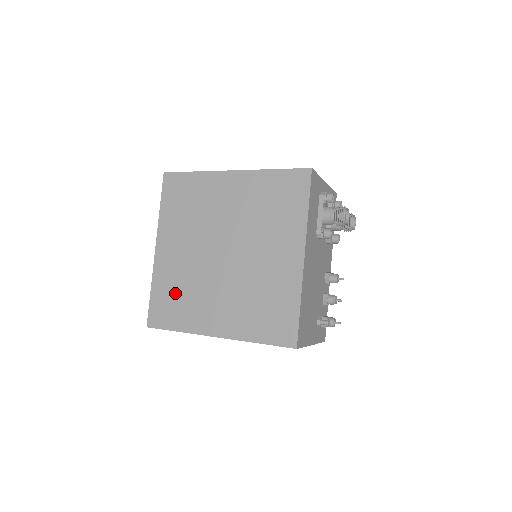
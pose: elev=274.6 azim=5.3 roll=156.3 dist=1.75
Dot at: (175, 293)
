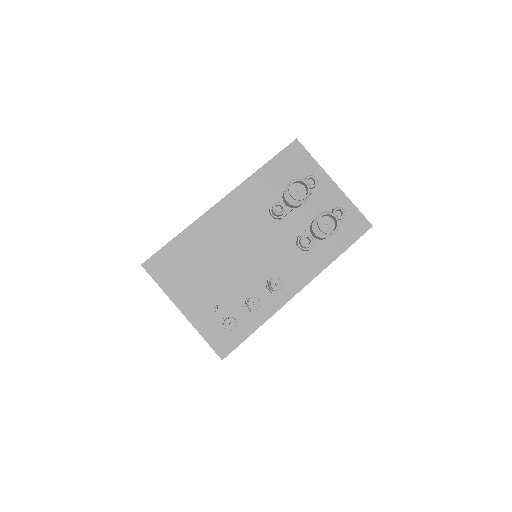
Dot at: occluded
